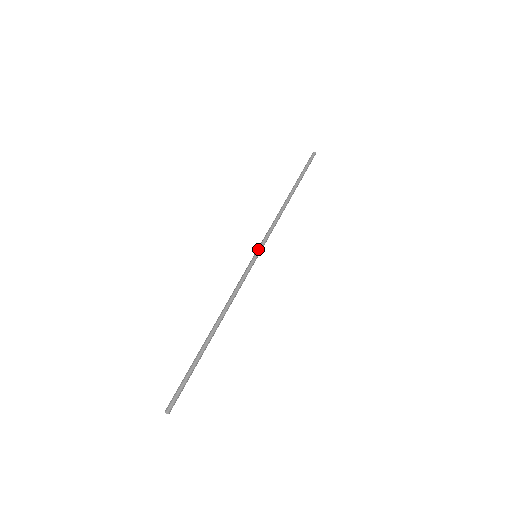
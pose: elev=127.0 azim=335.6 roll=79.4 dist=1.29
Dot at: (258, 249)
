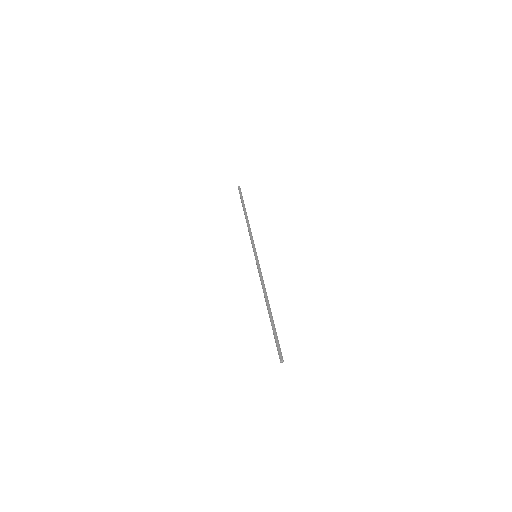
Dot at: occluded
